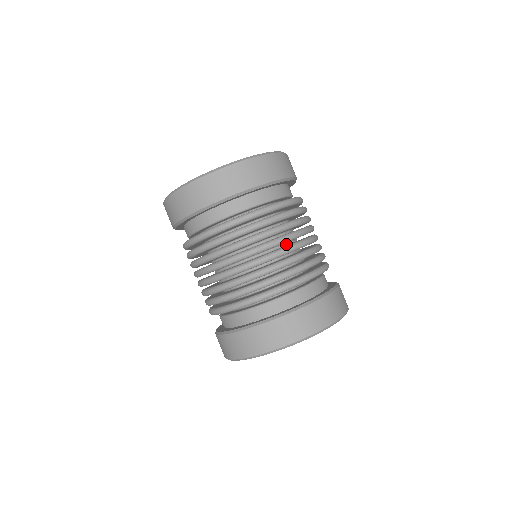
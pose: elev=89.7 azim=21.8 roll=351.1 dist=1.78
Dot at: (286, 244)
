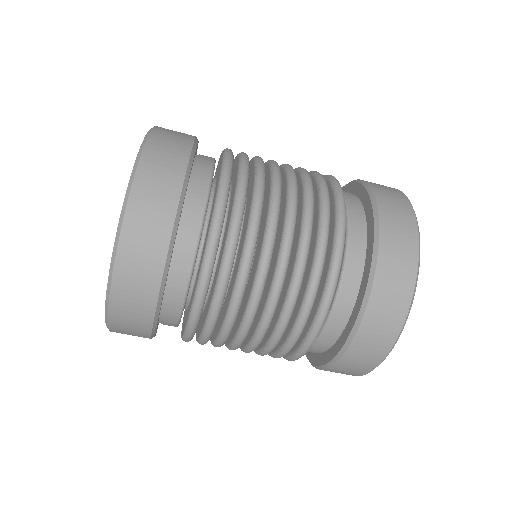
Dot at: occluded
